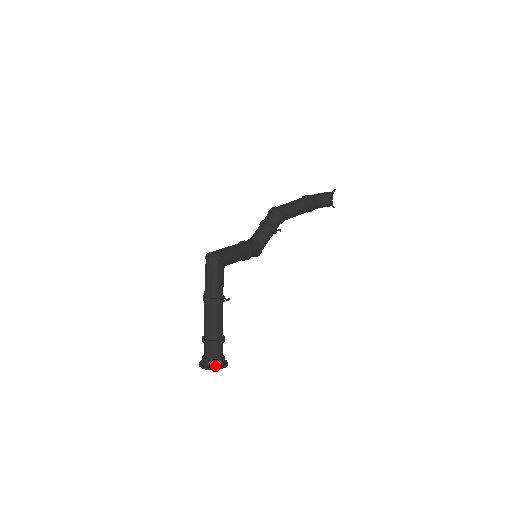
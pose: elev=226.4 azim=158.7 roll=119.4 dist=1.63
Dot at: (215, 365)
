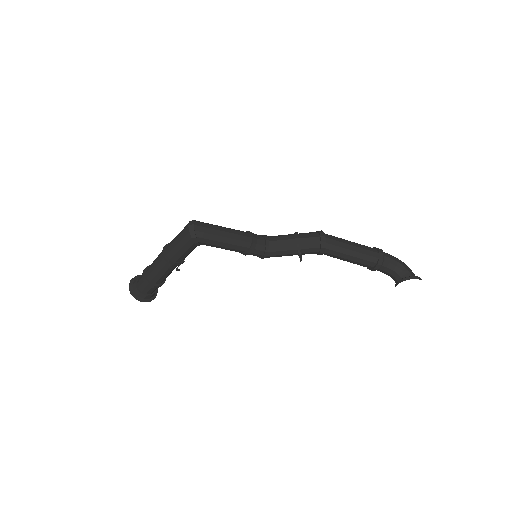
Dot at: (137, 293)
